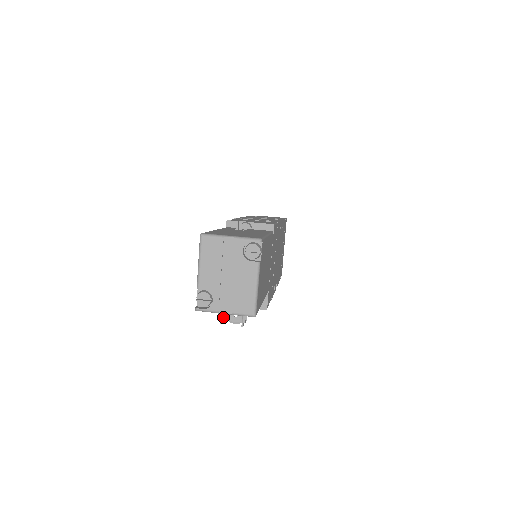
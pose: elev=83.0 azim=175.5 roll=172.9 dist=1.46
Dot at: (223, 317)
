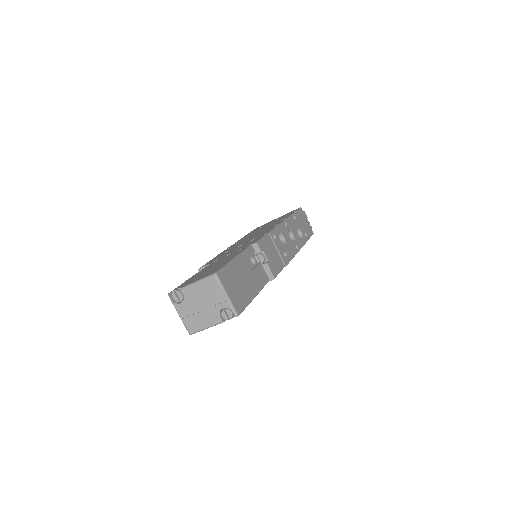
Dot at: occluded
